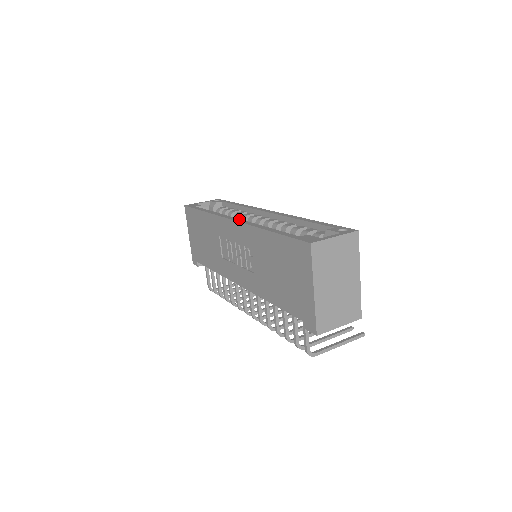
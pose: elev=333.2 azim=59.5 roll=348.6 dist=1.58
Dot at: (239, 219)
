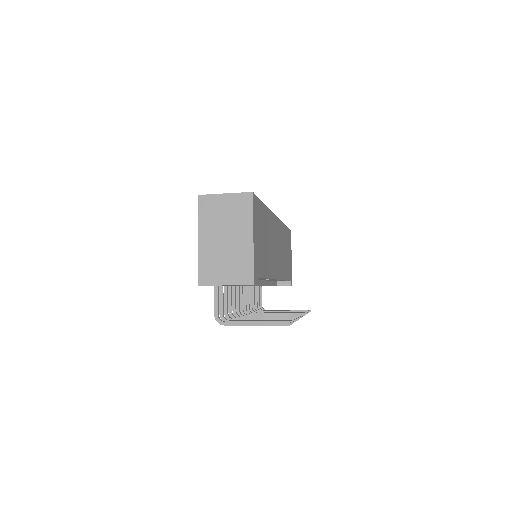
Dot at: occluded
